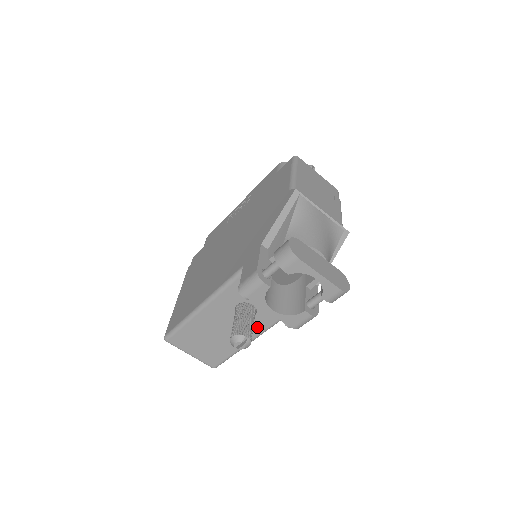
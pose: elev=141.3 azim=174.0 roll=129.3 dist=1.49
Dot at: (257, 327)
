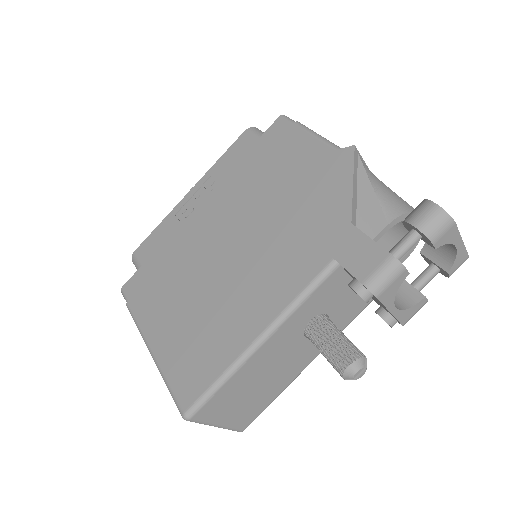
Dot at: occluded
